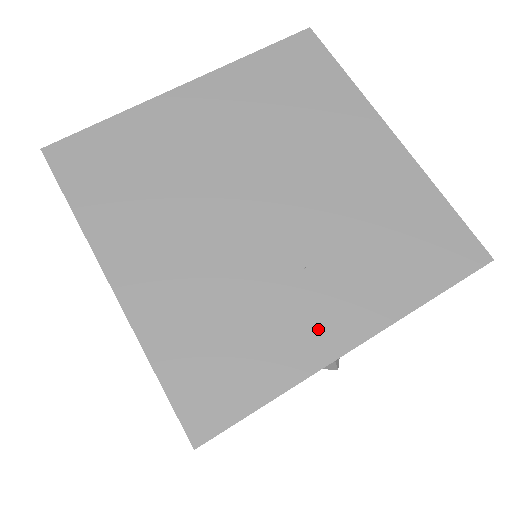
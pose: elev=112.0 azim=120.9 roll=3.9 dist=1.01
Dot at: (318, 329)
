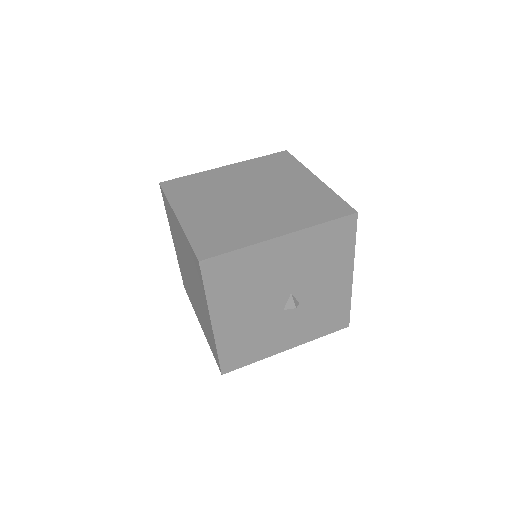
Dot at: (266, 230)
